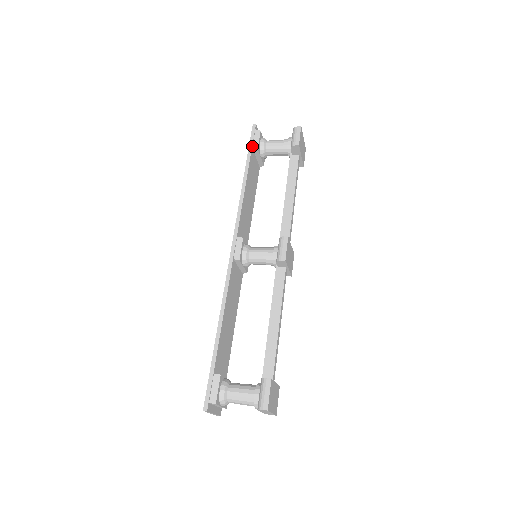
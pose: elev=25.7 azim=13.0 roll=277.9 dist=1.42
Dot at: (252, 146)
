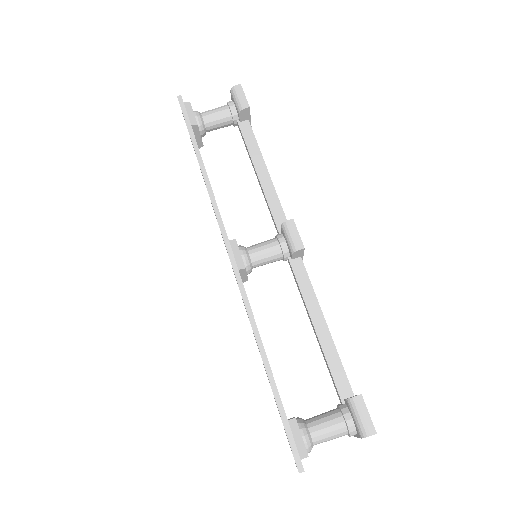
Dot at: (190, 123)
